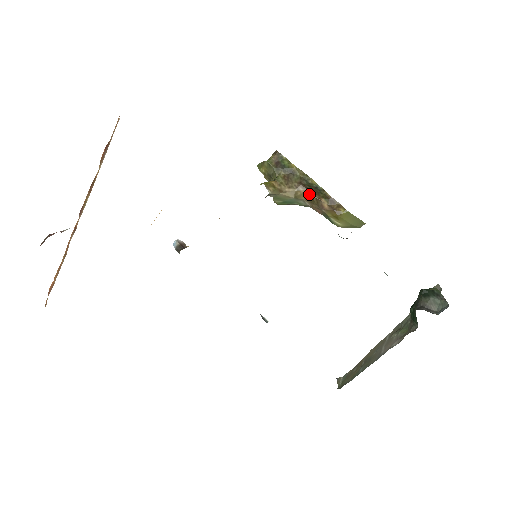
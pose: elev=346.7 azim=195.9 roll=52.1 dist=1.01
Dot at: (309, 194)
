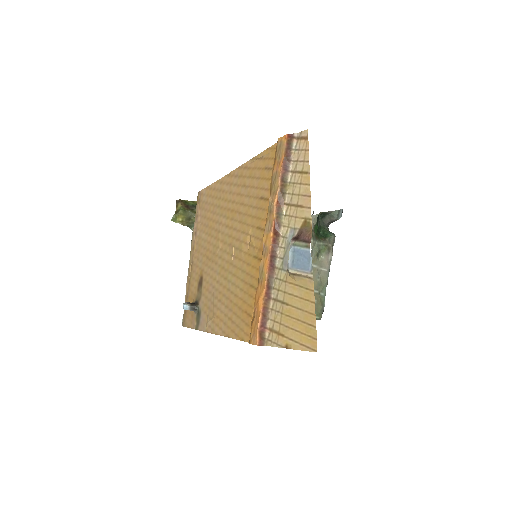
Dot at: occluded
